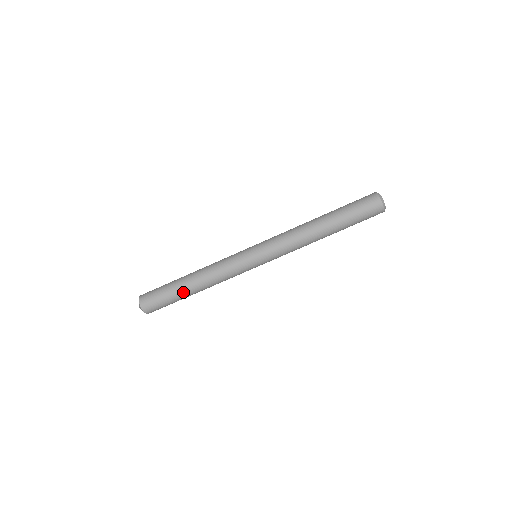
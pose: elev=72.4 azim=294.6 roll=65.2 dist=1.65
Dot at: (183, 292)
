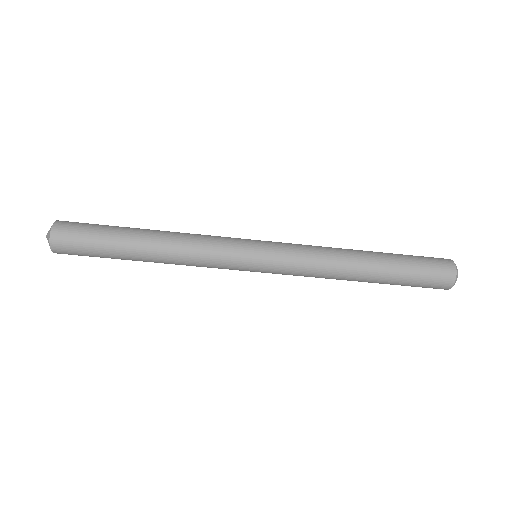
Dot at: (127, 252)
